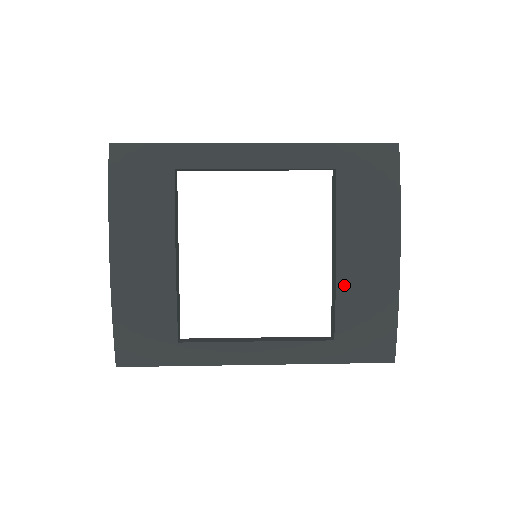
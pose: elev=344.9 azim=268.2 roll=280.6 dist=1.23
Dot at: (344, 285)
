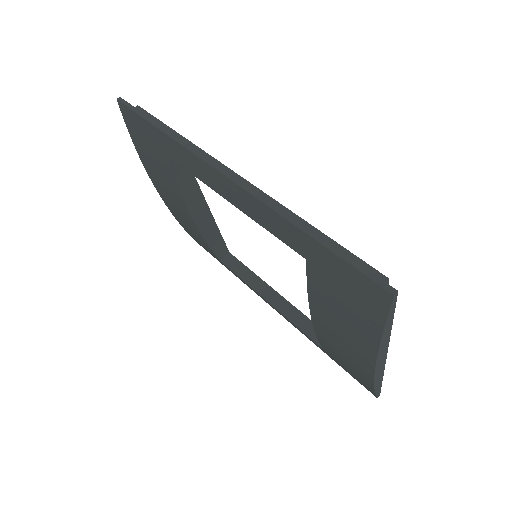
Dot at: (322, 337)
